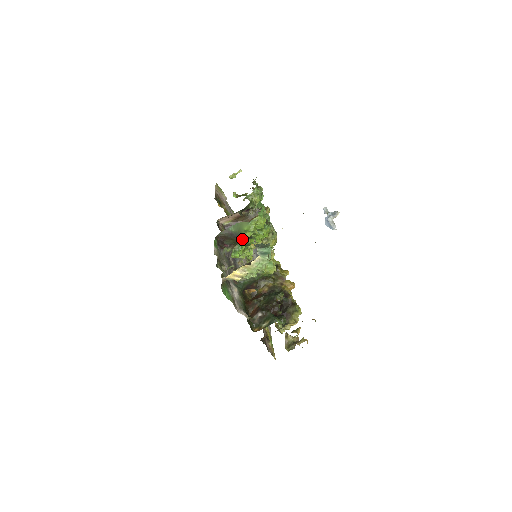
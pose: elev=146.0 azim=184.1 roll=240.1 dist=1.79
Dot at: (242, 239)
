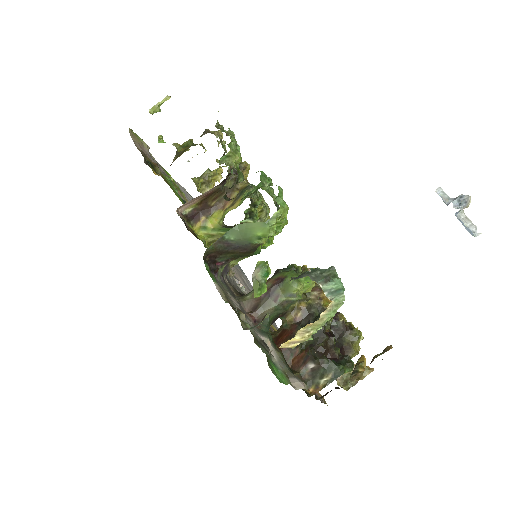
Dot at: (251, 250)
